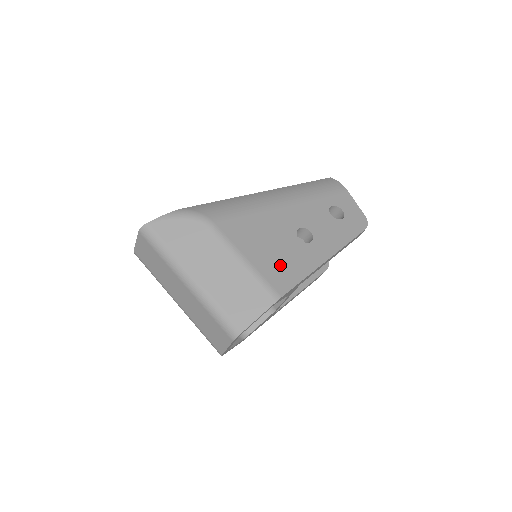
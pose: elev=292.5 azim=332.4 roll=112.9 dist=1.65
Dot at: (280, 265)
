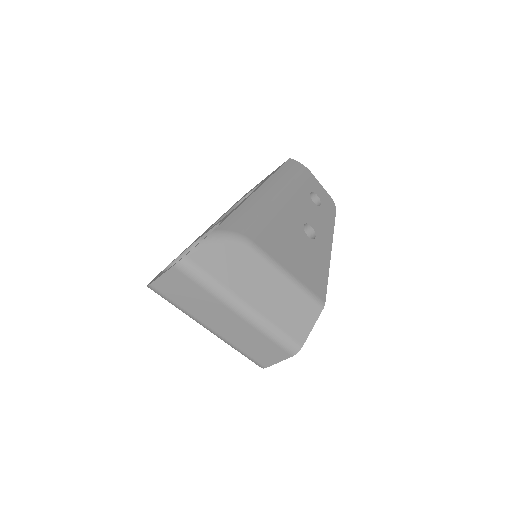
Dot at: (311, 270)
